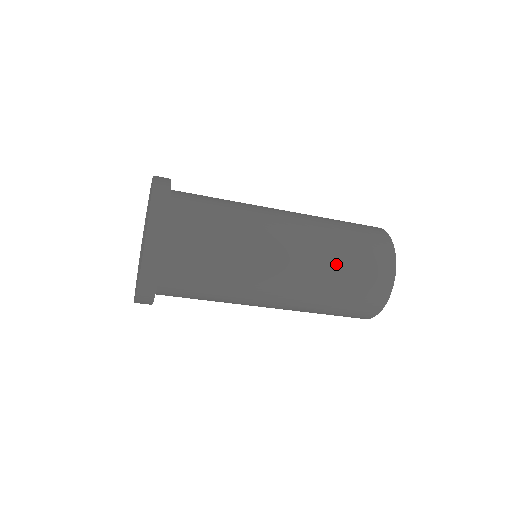
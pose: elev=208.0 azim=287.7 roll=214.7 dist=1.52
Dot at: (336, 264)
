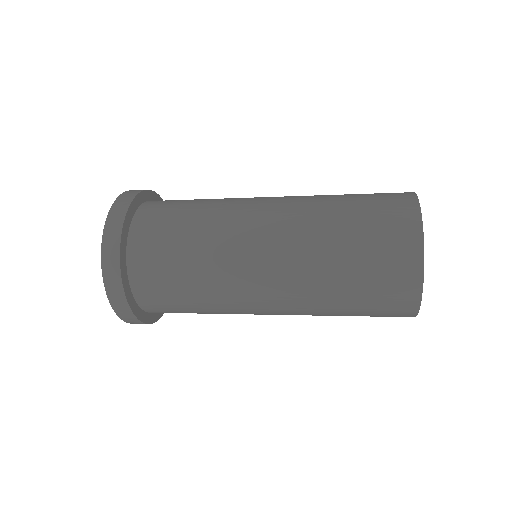
Dot at: (331, 297)
